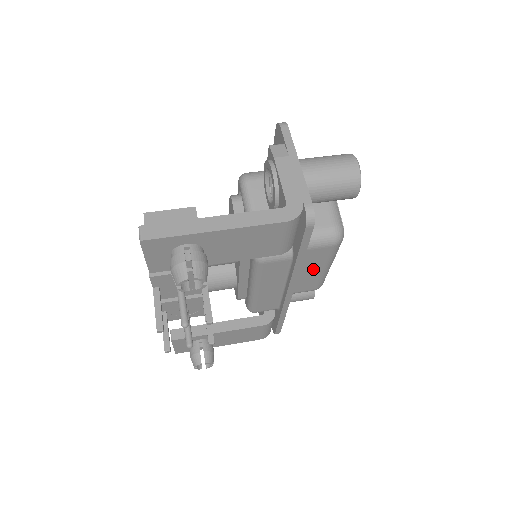
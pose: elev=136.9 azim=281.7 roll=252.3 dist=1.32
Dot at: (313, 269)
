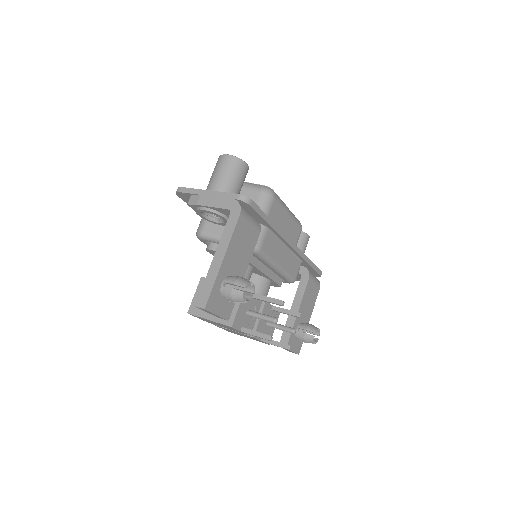
Dot at: (284, 221)
